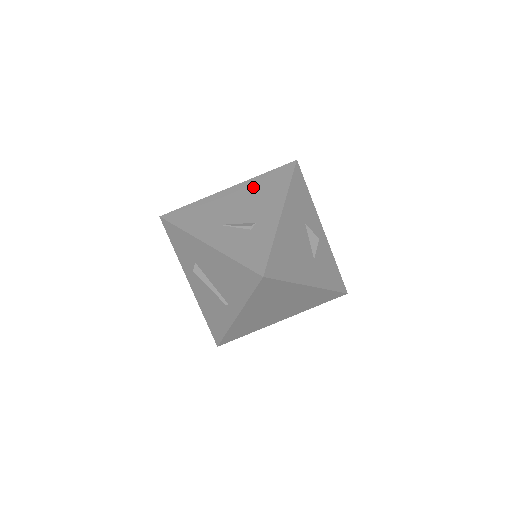
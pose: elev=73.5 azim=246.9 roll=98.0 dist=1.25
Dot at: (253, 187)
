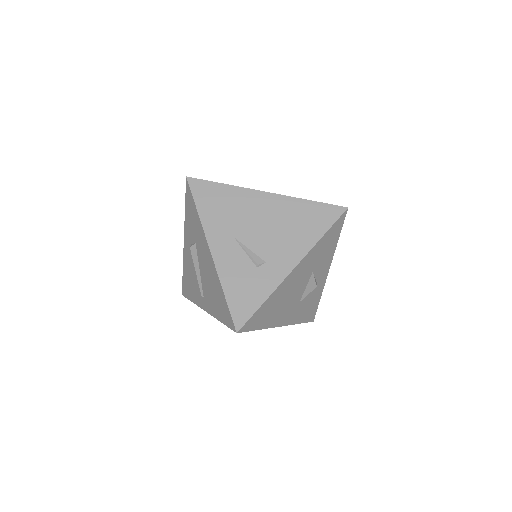
Dot at: (289, 211)
